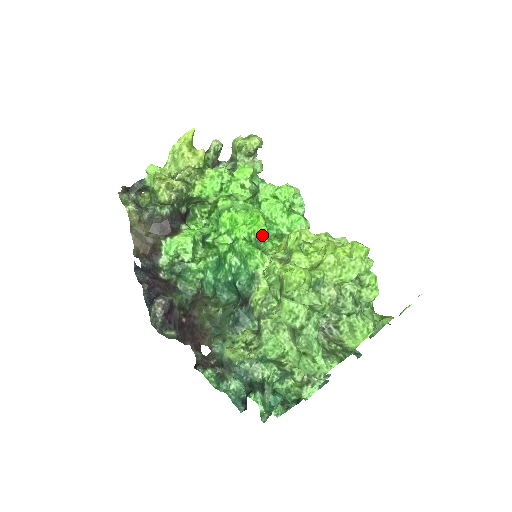
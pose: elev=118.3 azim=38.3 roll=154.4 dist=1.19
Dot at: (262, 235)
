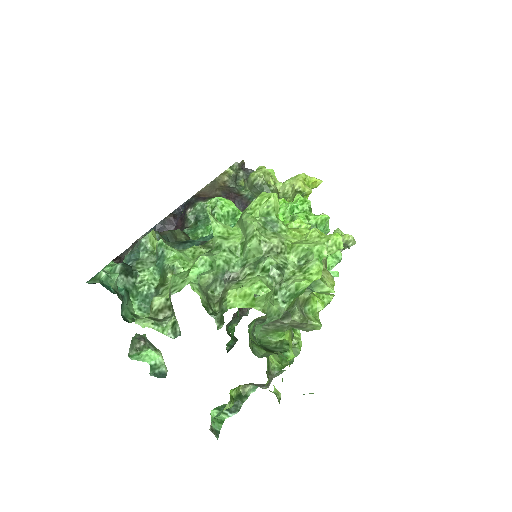
Dot at: occluded
